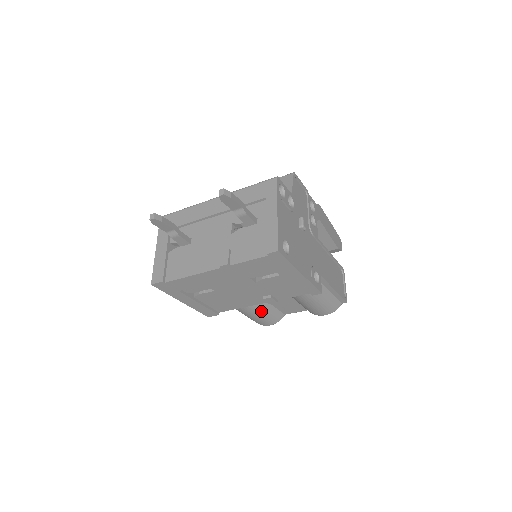
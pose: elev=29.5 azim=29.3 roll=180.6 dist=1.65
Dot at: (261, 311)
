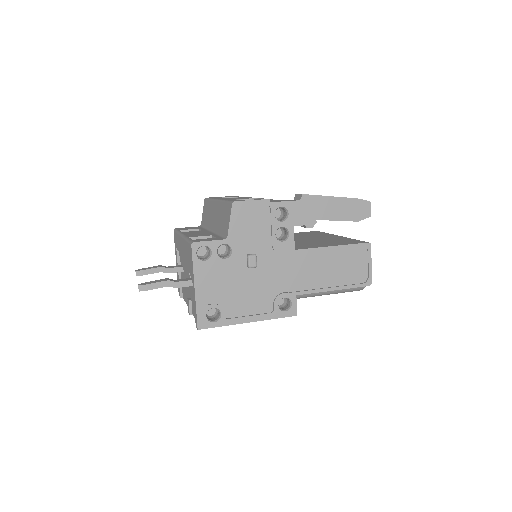
Dot at: occluded
